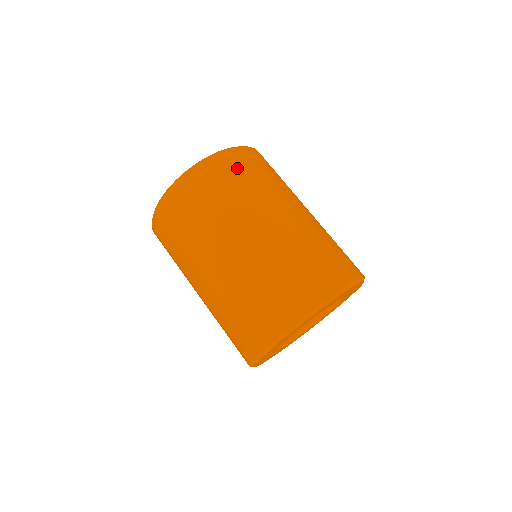
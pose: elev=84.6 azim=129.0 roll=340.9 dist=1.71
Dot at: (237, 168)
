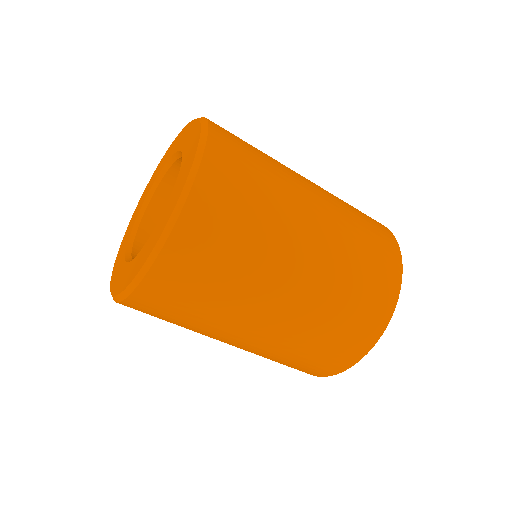
Dot at: (239, 144)
